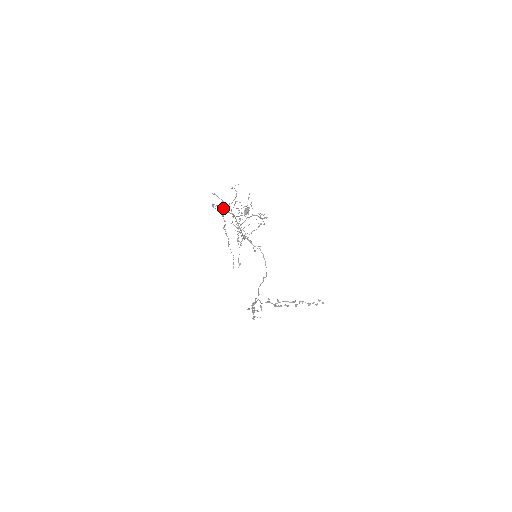
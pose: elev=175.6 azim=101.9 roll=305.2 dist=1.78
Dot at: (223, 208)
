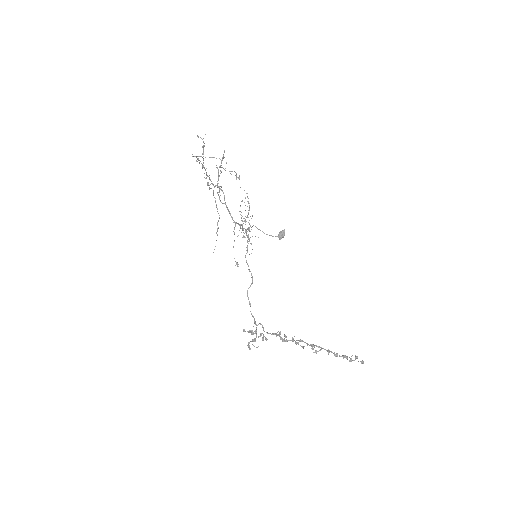
Dot at: (209, 178)
